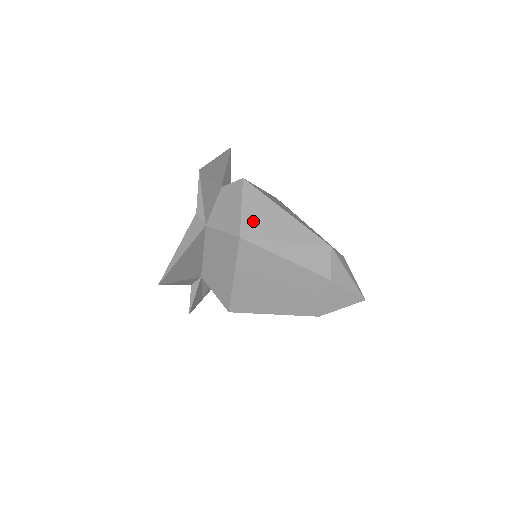
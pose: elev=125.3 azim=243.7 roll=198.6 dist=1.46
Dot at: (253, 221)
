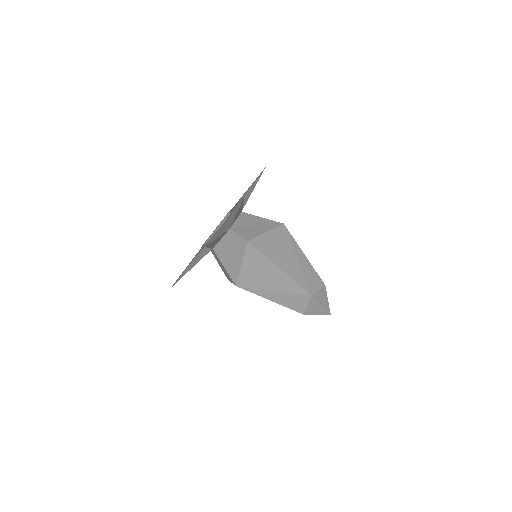
Dot at: (249, 275)
